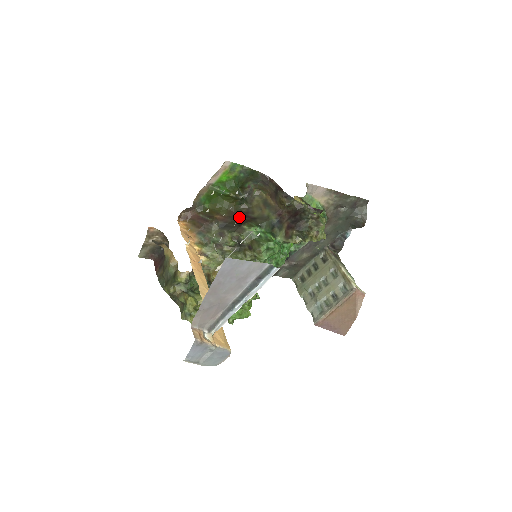
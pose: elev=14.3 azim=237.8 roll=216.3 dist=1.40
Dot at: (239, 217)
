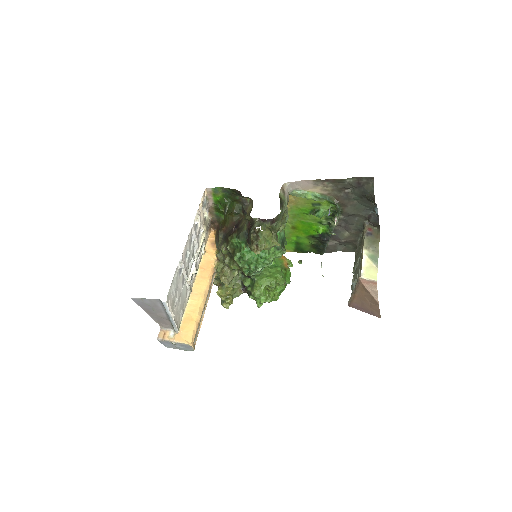
Dot at: (234, 227)
